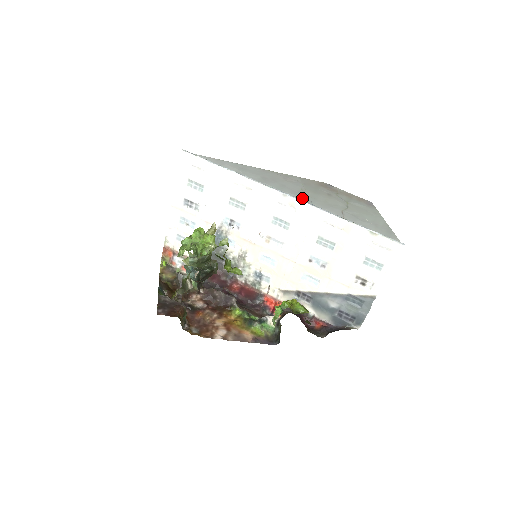
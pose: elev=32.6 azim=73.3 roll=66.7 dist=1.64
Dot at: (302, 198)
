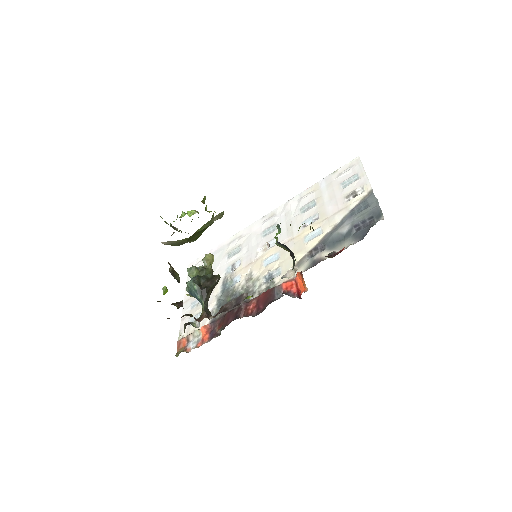
Dot at: occluded
